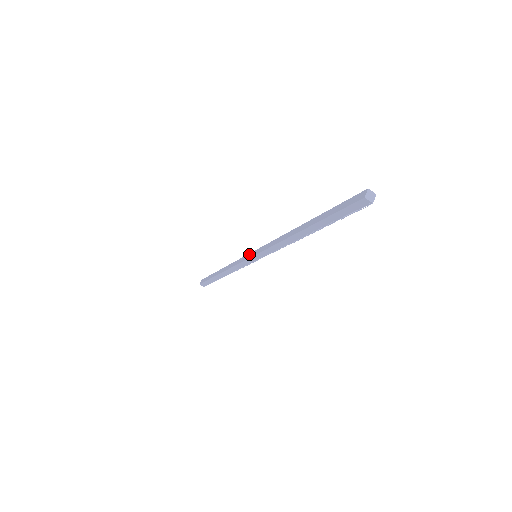
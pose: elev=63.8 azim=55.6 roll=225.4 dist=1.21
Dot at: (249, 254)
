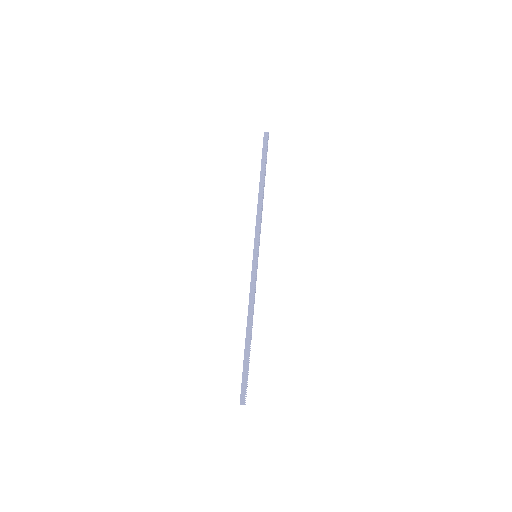
Dot at: (252, 264)
